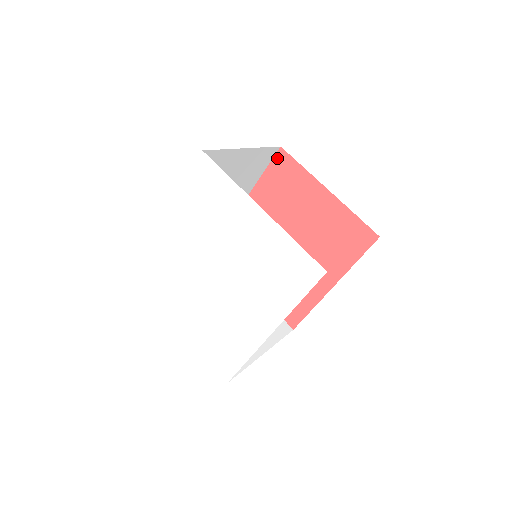
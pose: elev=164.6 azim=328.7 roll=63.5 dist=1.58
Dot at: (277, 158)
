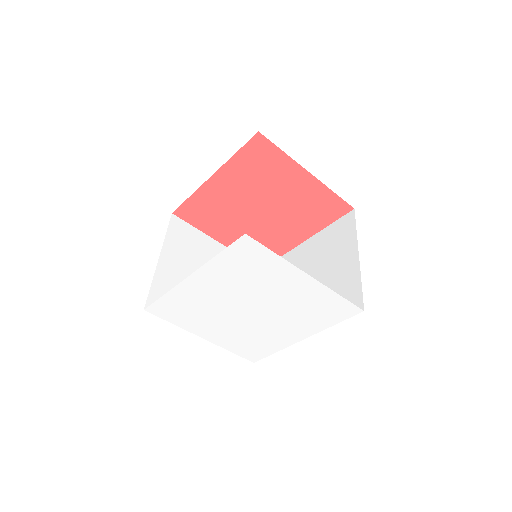
Dot at: (253, 142)
